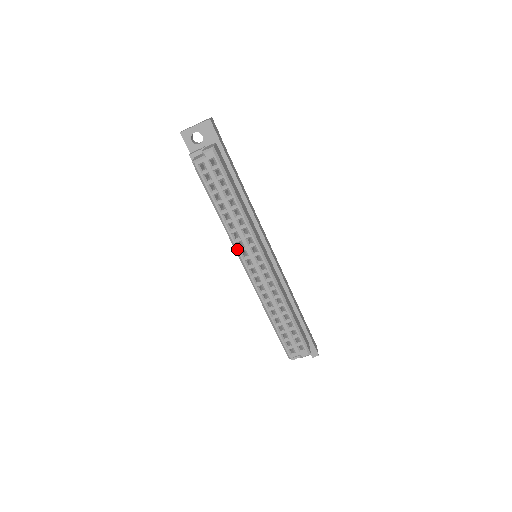
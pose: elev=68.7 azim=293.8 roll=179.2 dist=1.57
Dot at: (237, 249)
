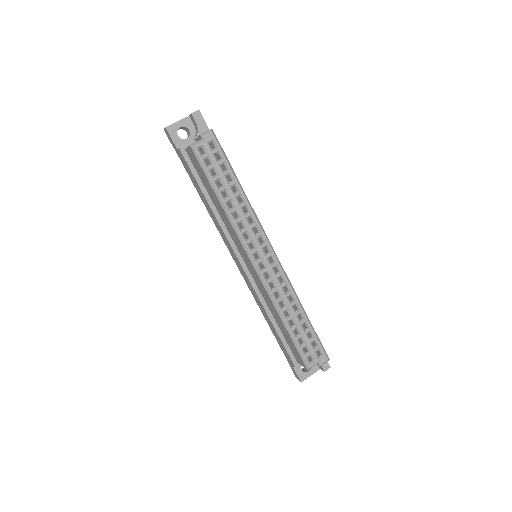
Dot at: (243, 241)
